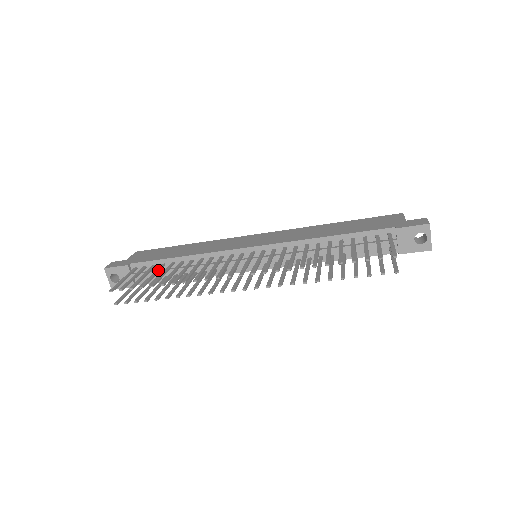
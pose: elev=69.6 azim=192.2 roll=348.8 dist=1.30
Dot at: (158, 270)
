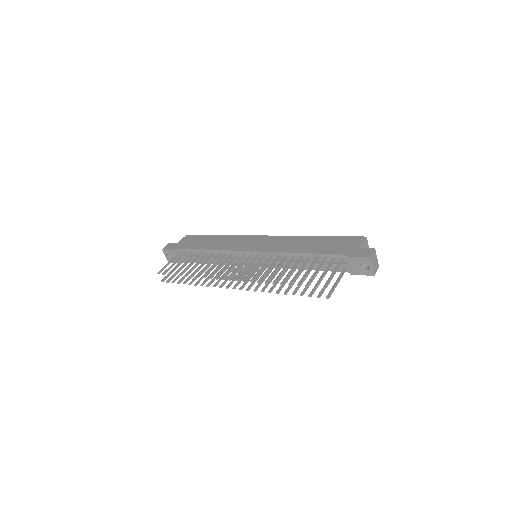
Dot at: (191, 259)
